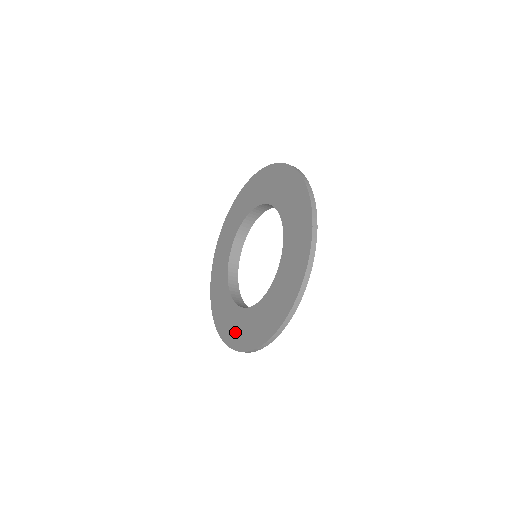
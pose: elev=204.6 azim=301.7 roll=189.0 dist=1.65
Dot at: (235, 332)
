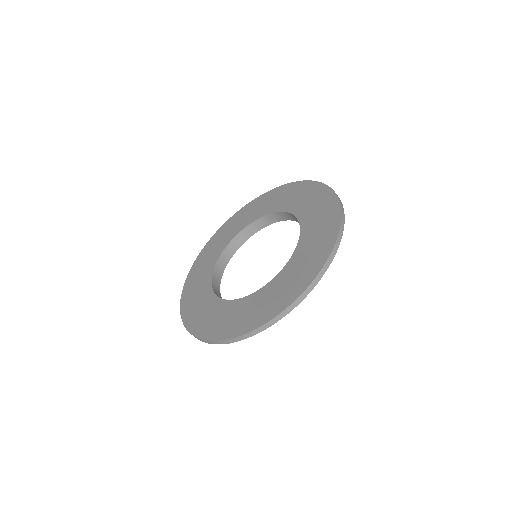
Dot at: (192, 295)
